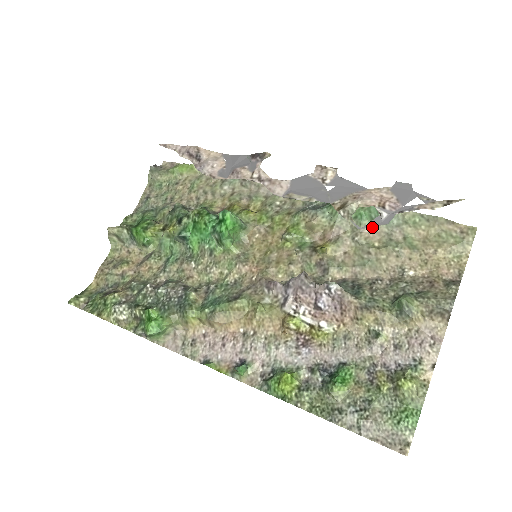
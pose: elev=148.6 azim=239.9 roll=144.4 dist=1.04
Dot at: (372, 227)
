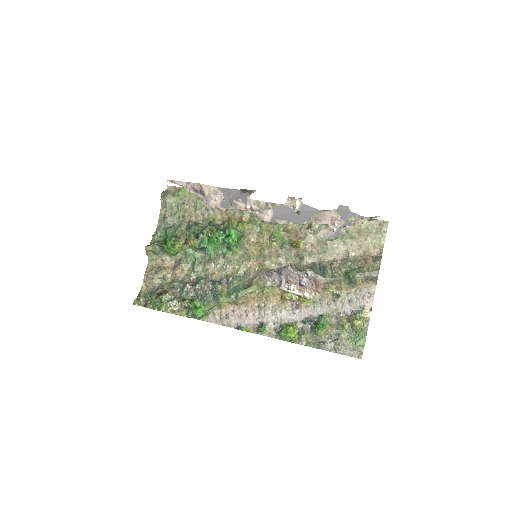
Dot at: (326, 226)
